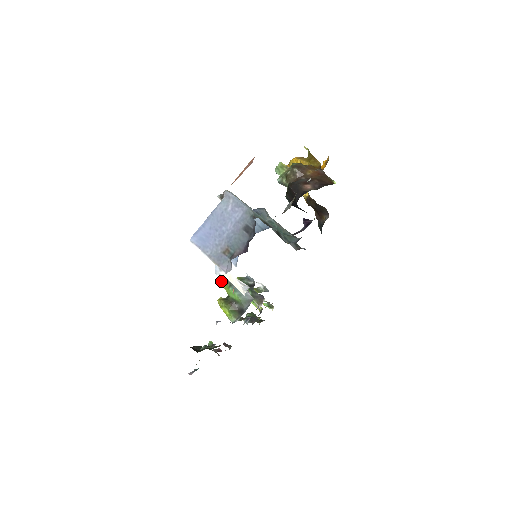
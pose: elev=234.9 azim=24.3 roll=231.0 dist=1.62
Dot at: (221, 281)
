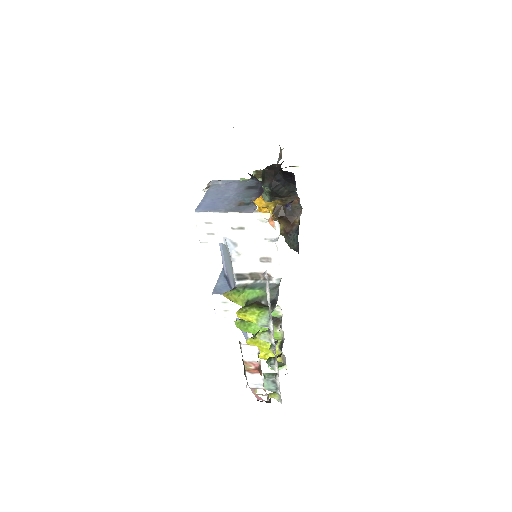
Dot at: (229, 294)
